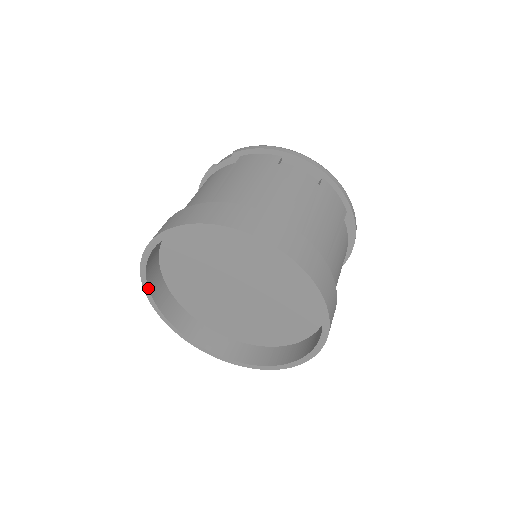
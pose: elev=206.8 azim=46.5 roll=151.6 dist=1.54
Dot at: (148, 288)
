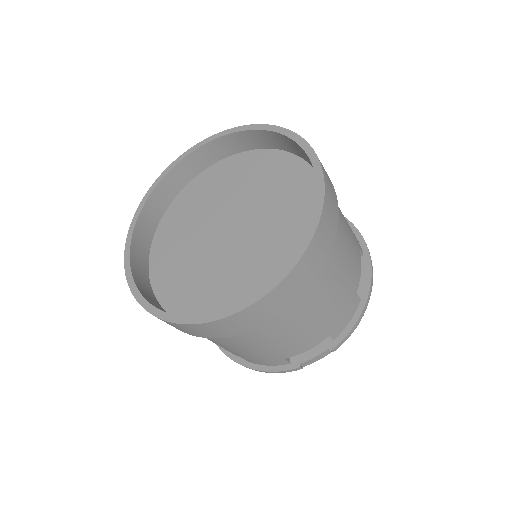
Dot at: (137, 218)
